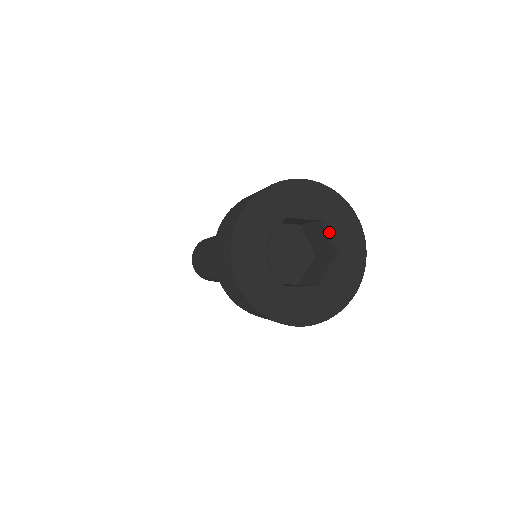
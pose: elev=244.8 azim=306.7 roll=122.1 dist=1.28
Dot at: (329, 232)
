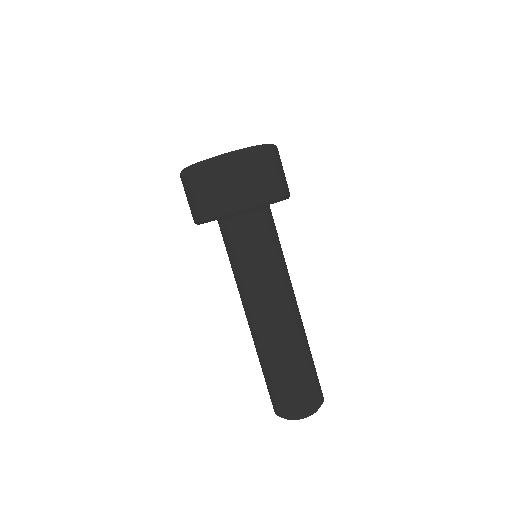
Dot at: occluded
